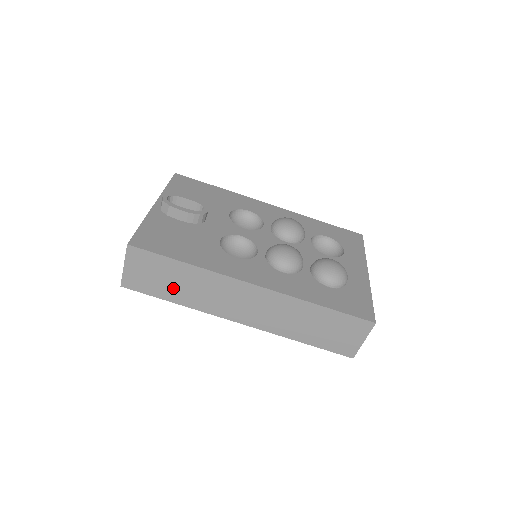
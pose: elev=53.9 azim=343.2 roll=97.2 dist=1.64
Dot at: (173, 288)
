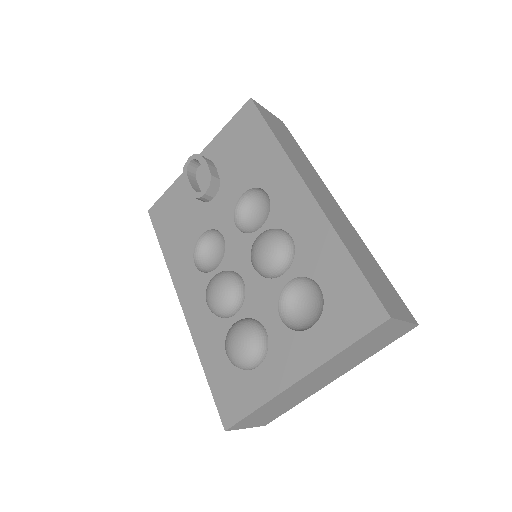
Dot at: occluded
